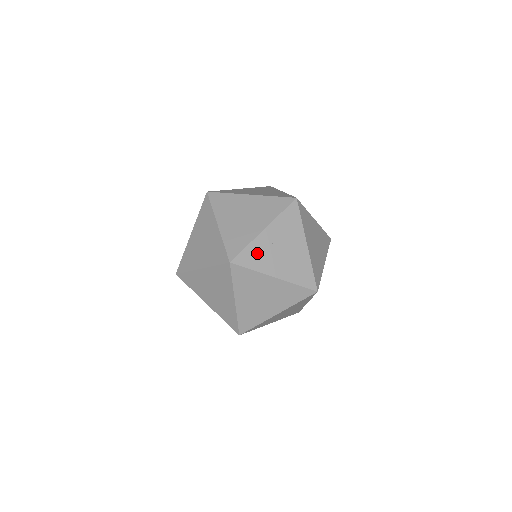
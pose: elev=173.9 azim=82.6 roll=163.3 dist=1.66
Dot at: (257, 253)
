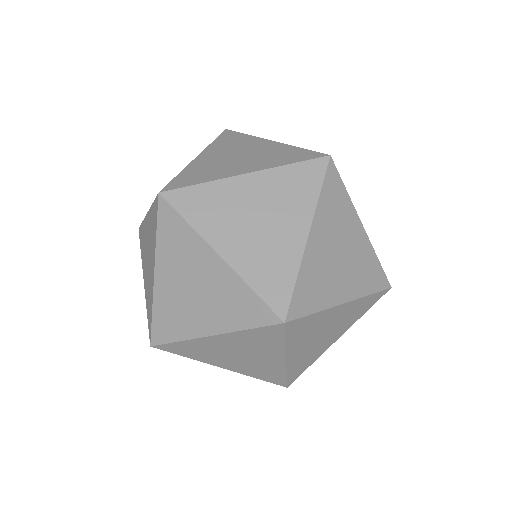
Dot at: (312, 281)
